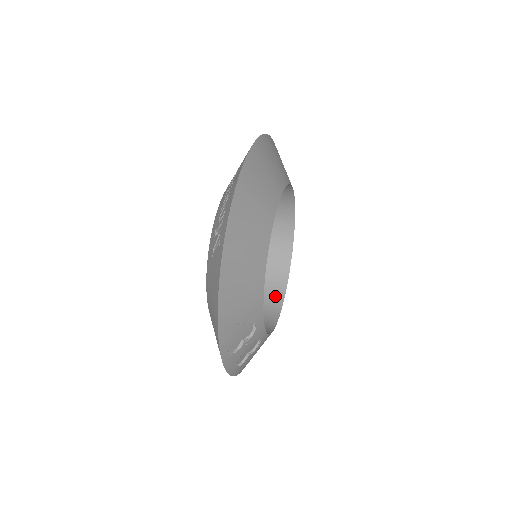
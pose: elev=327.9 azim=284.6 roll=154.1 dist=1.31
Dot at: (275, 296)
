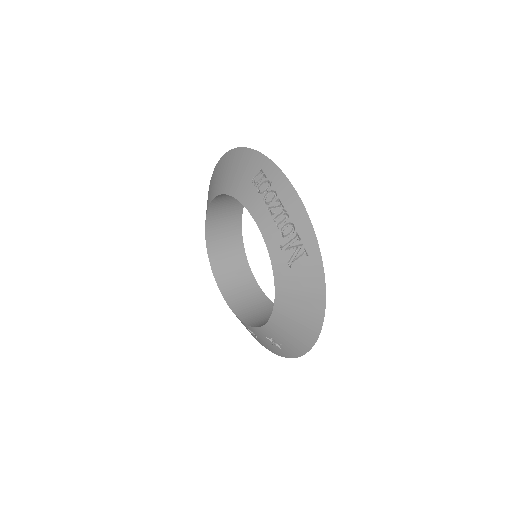
Dot at: (249, 284)
